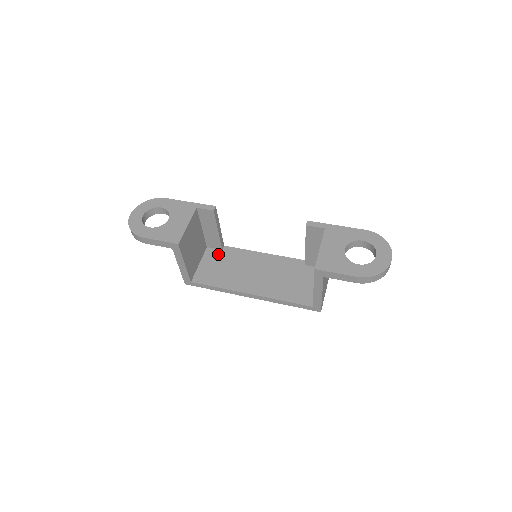
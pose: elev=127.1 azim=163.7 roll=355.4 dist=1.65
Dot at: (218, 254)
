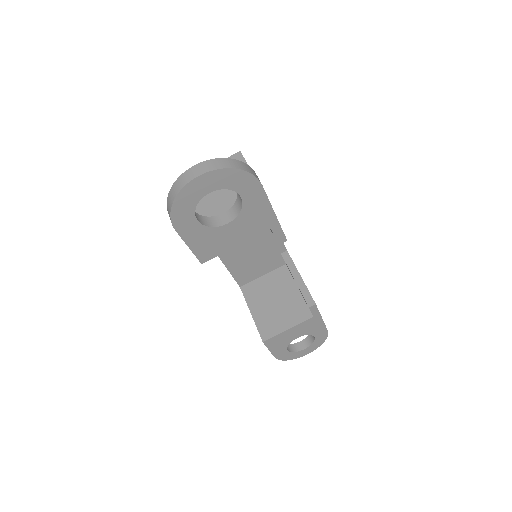
Dot at: occluded
